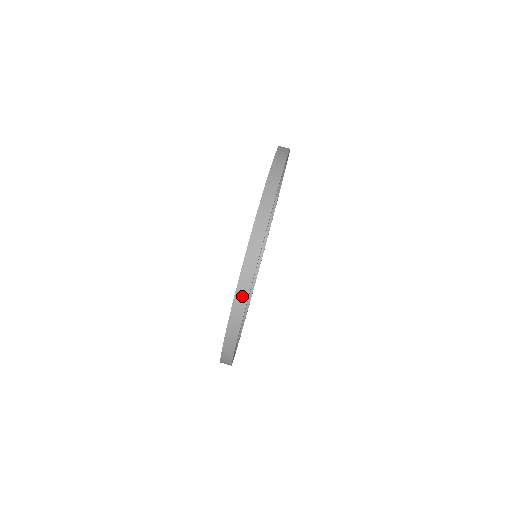
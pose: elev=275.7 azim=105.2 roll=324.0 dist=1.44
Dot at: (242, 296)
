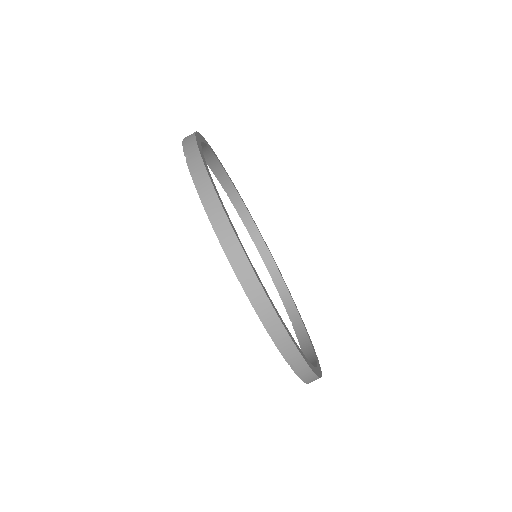
Dot at: (258, 298)
